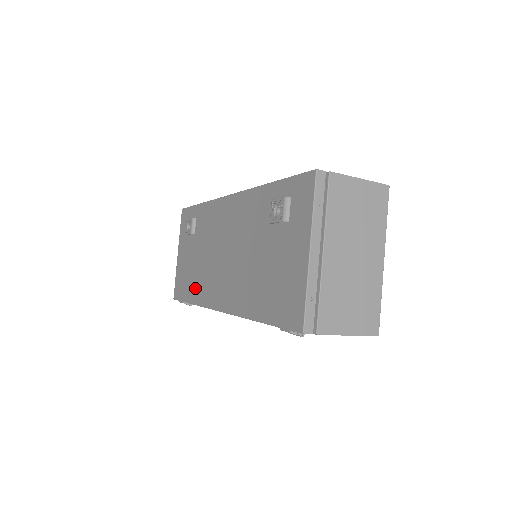
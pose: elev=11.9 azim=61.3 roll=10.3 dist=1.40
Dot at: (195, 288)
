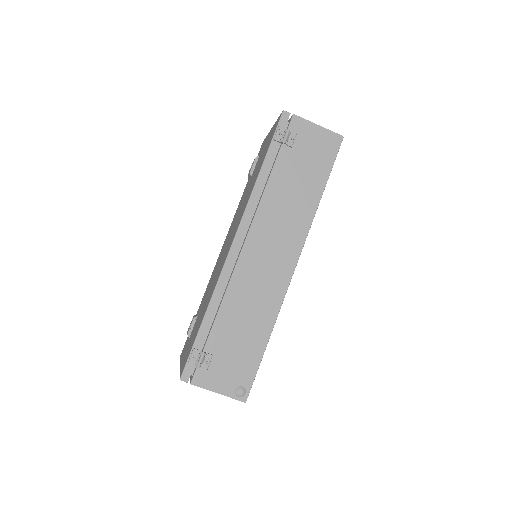
Dot at: (206, 306)
